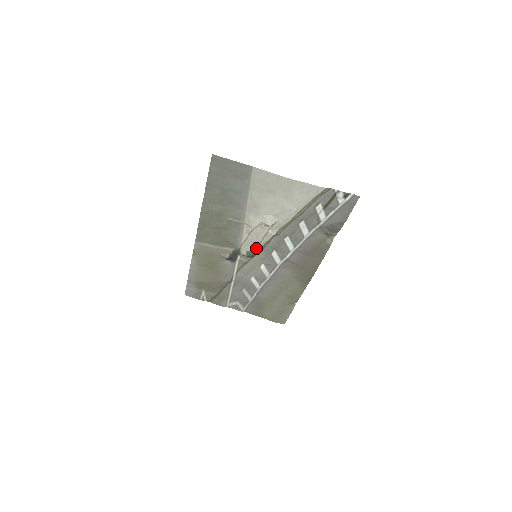
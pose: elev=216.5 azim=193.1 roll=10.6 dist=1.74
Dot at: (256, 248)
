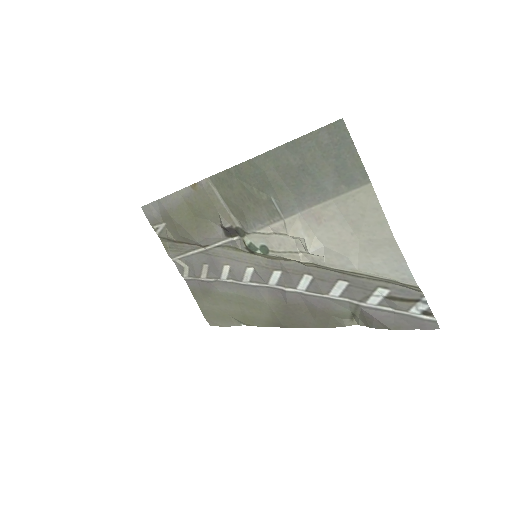
Dot at: (265, 251)
